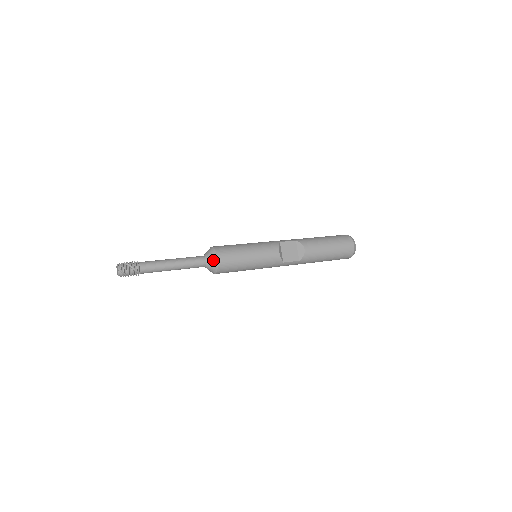
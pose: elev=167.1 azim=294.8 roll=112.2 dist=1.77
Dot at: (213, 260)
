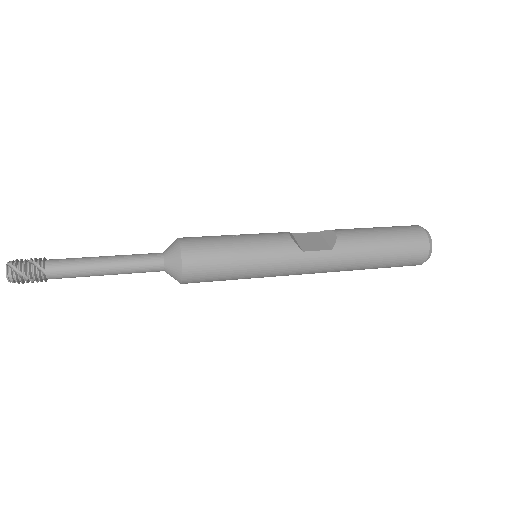
Dot at: (173, 247)
